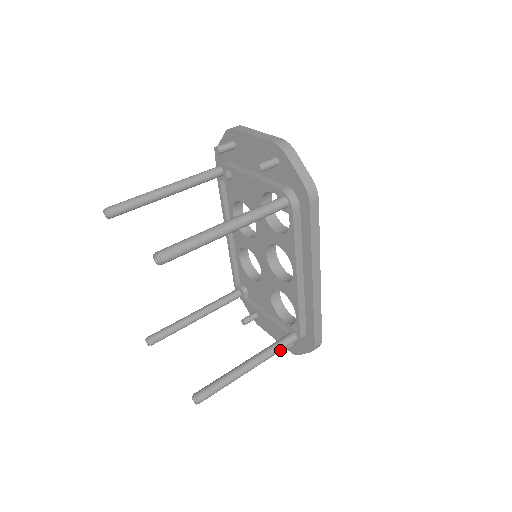
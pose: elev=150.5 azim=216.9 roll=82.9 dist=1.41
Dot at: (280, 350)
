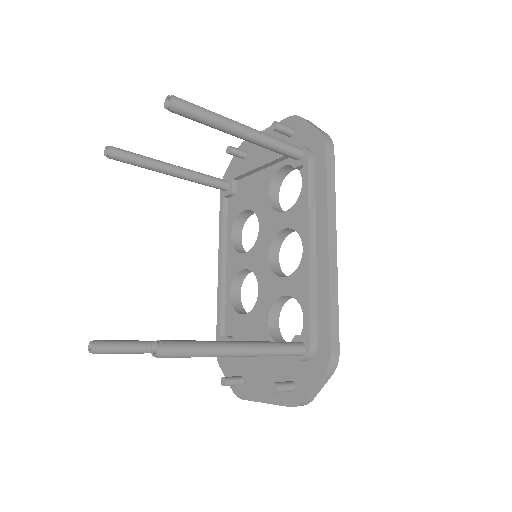
Dot at: (283, 350)
